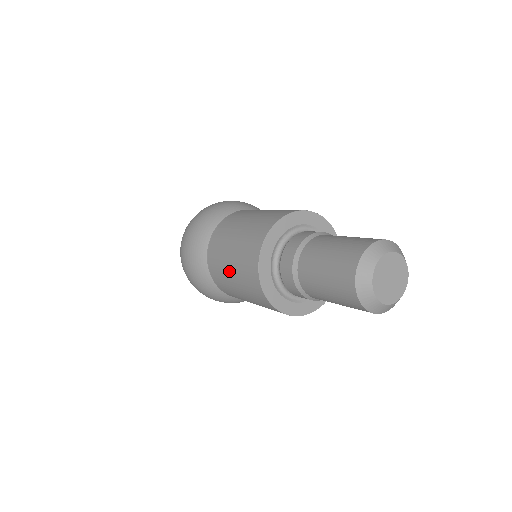
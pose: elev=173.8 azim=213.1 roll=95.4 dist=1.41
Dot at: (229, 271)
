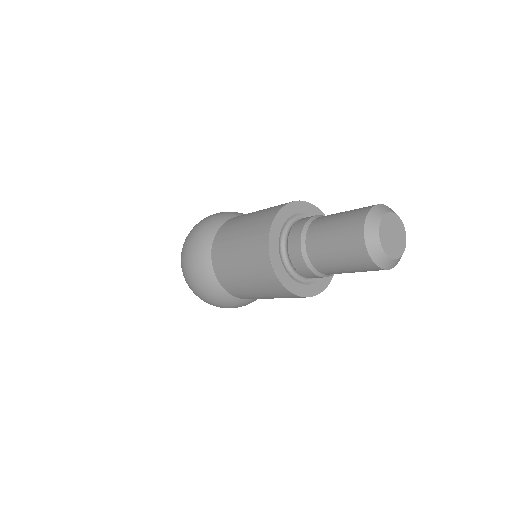
Dot at: (240, 273)
